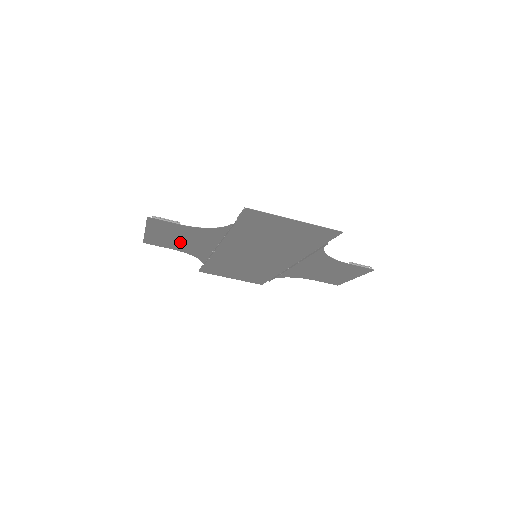
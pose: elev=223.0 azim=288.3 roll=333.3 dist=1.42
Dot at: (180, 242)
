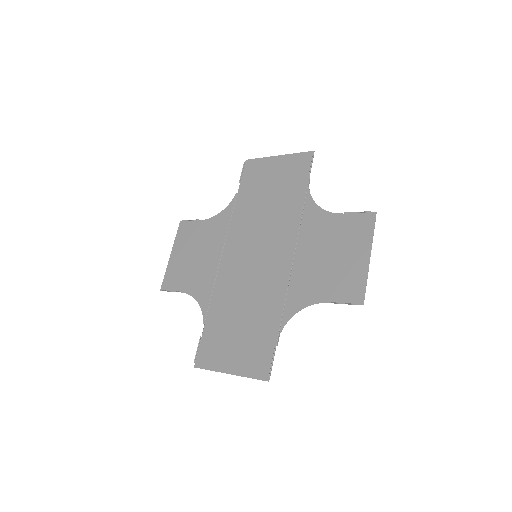
Dot at: (197, 246)
